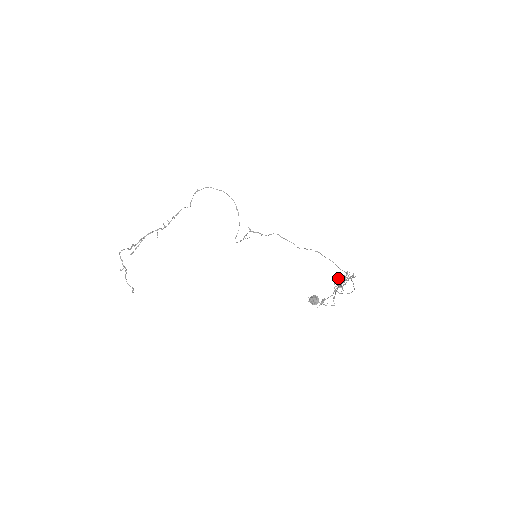
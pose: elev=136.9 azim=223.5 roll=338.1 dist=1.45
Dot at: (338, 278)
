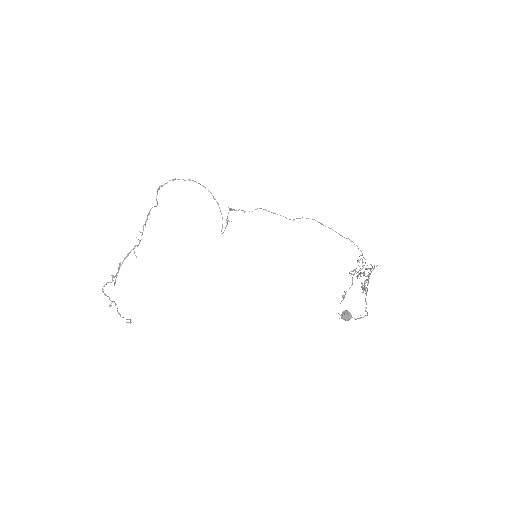
Dot at: (364, 283)
